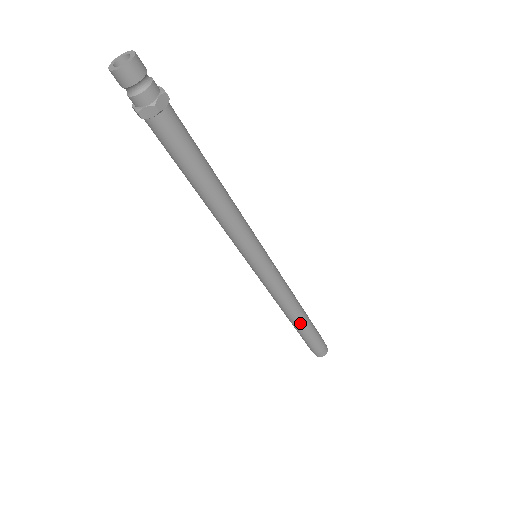
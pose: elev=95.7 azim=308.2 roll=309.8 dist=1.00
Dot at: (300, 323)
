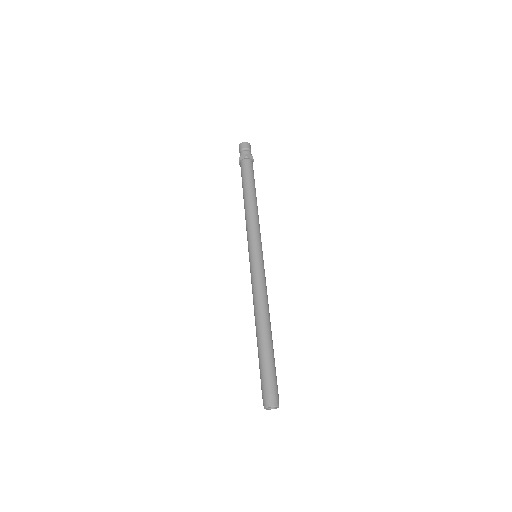
Dot at: (263, 334)
